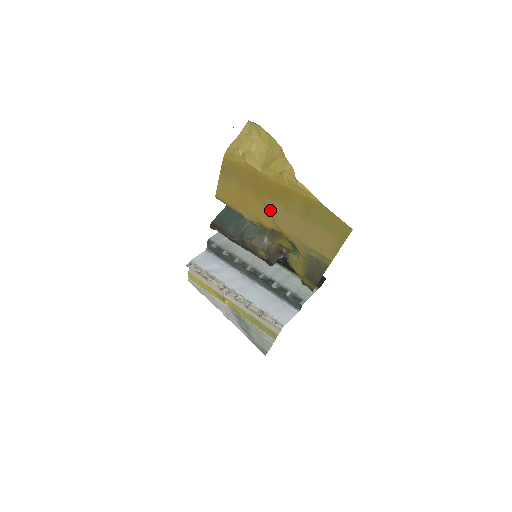
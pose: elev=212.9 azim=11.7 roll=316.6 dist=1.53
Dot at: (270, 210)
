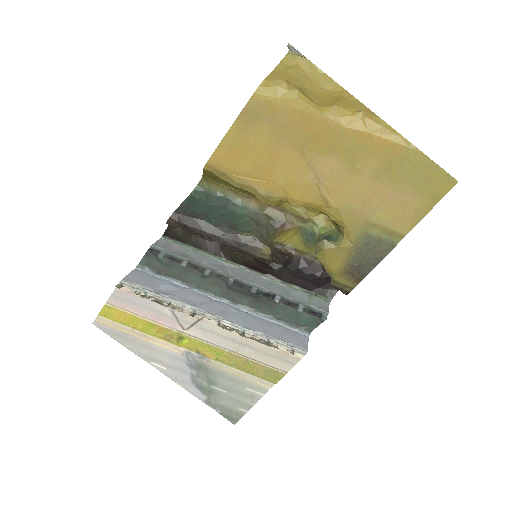
Dot at: (317, 172)
